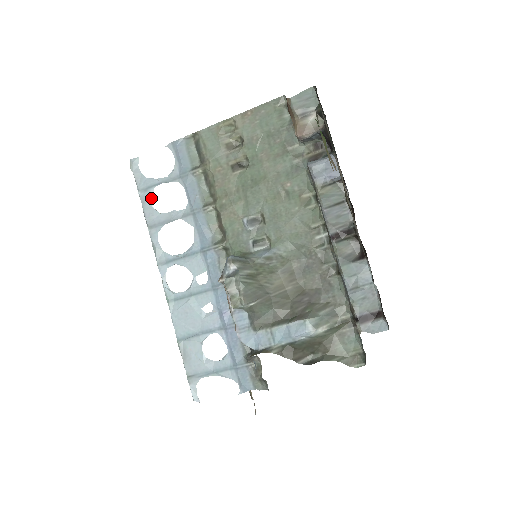
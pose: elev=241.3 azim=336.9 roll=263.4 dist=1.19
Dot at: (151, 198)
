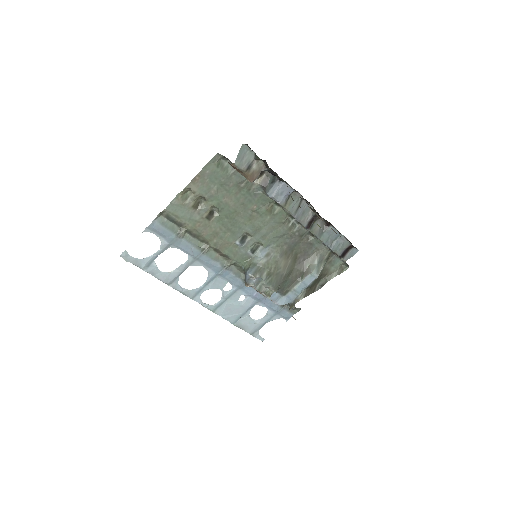
Dot at: (157, 268)
